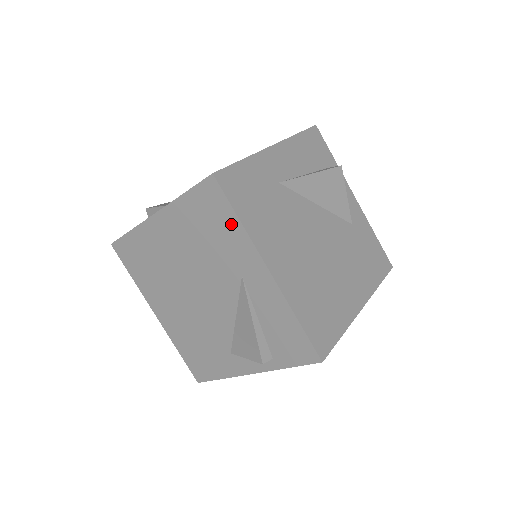
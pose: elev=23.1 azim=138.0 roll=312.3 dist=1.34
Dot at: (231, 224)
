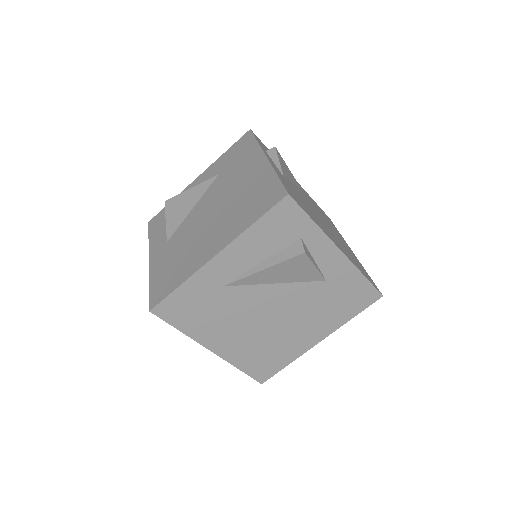
Dot at: occluded
